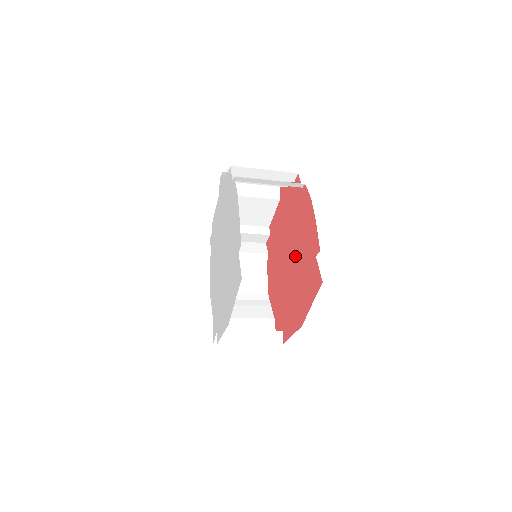
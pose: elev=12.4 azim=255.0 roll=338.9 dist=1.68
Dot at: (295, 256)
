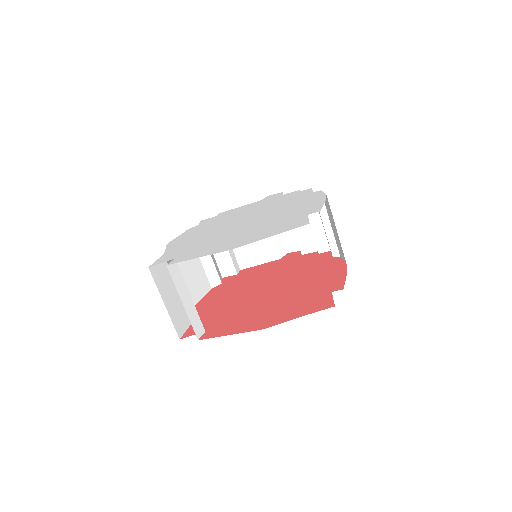
Dot at: (285, 288)
